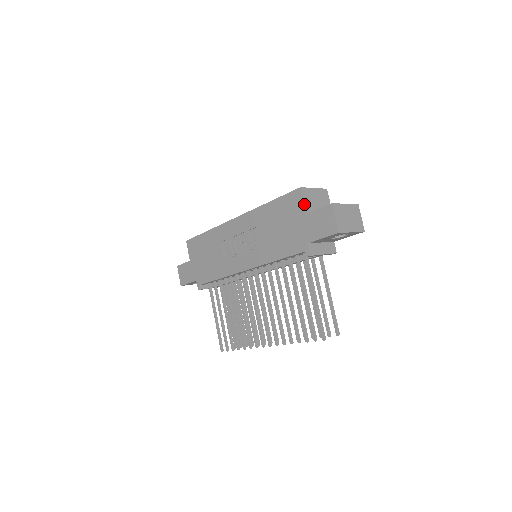
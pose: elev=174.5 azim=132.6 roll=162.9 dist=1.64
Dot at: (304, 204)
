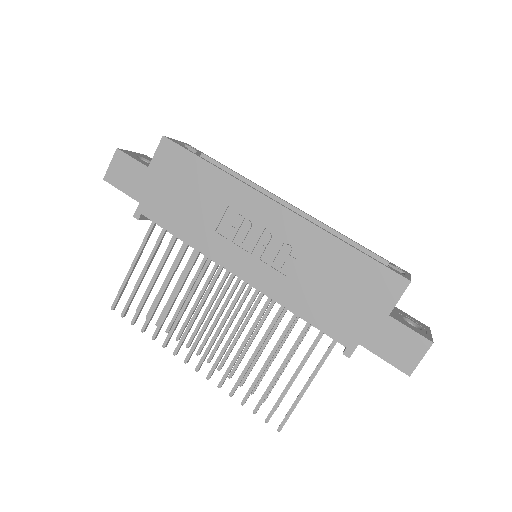
Dot at: occluded
